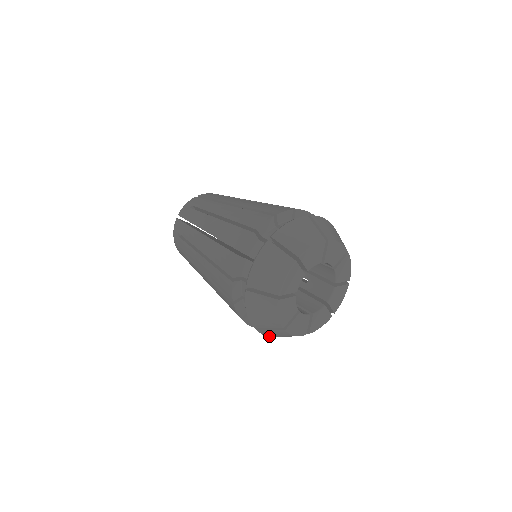
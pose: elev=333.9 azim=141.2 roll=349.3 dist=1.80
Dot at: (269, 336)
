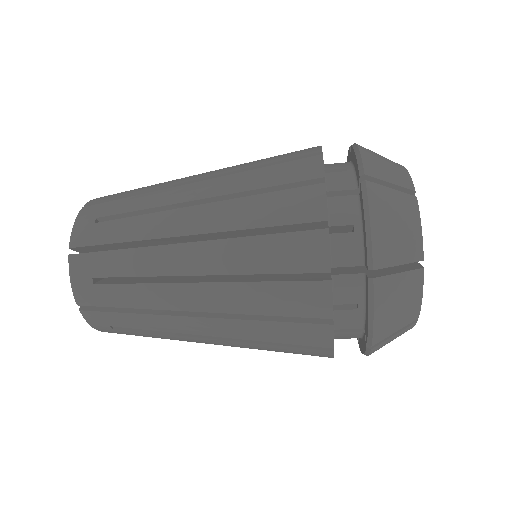
Dot at: (372, 218)
